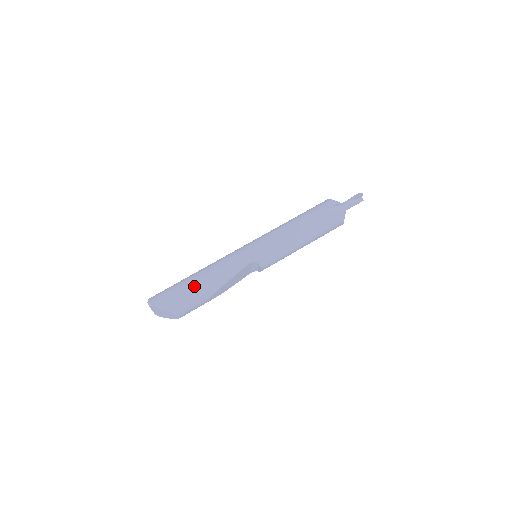
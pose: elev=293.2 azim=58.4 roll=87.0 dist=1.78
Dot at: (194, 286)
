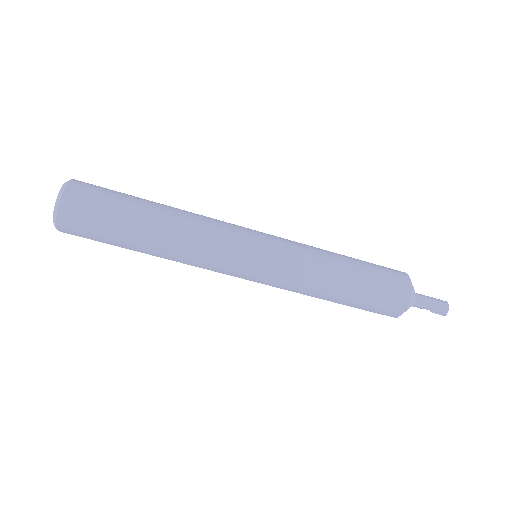
Dot at: (135, 250)
